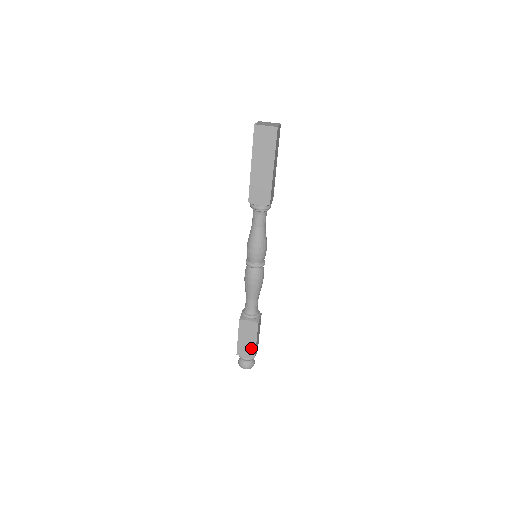
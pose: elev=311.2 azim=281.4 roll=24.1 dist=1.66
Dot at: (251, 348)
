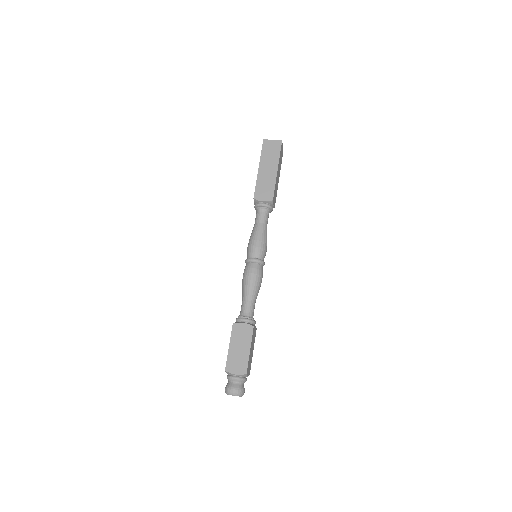
Dot at: (243, 360)
